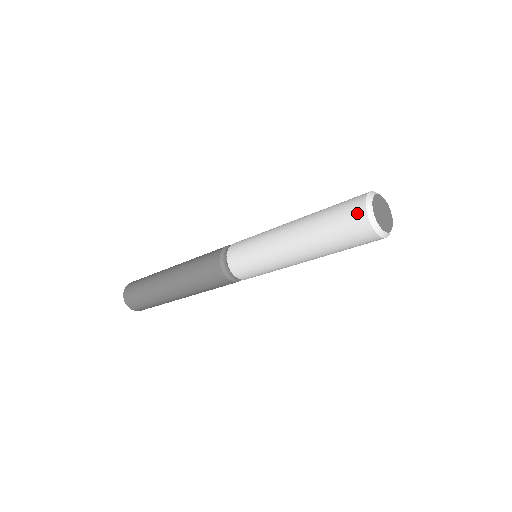
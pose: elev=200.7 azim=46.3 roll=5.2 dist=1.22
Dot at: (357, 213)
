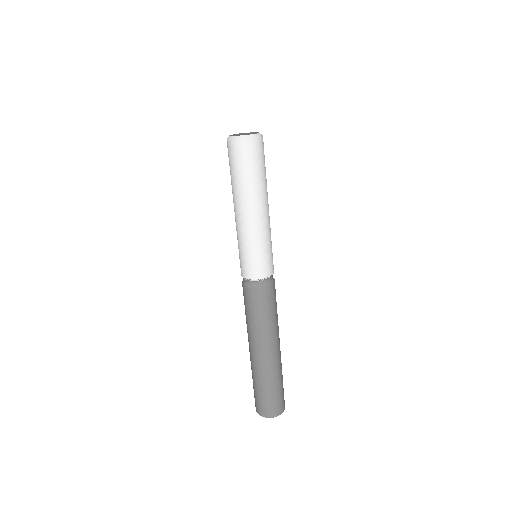
Dot at: occluded
